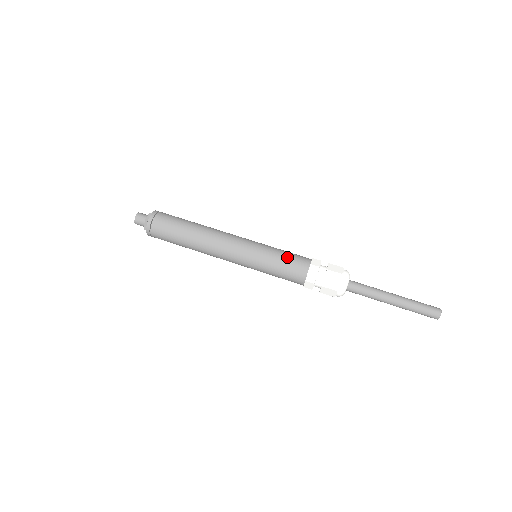
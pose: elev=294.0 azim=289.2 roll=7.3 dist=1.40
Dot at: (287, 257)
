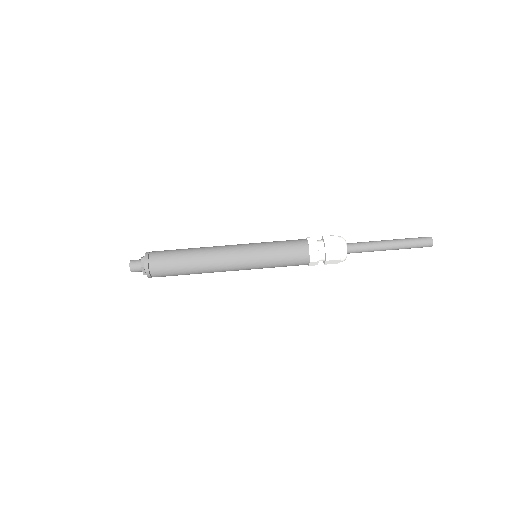
Dot at: (286, 248)
